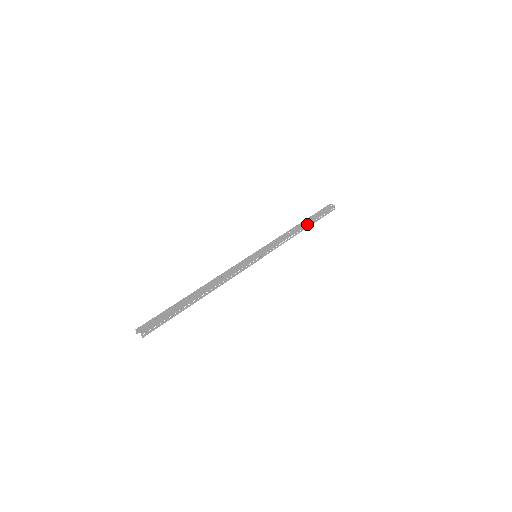
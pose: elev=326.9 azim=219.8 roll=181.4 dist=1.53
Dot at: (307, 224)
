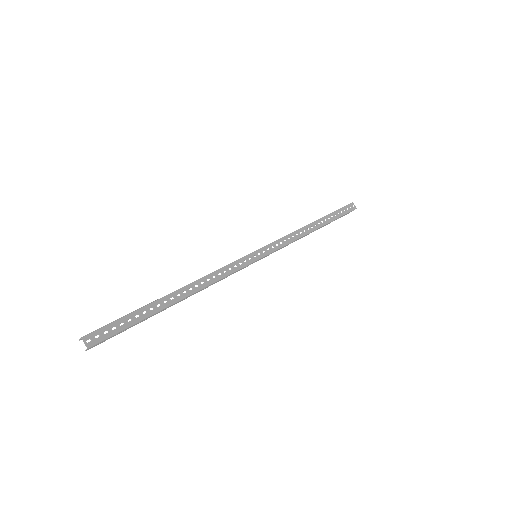
Dot at: (322, 226)
